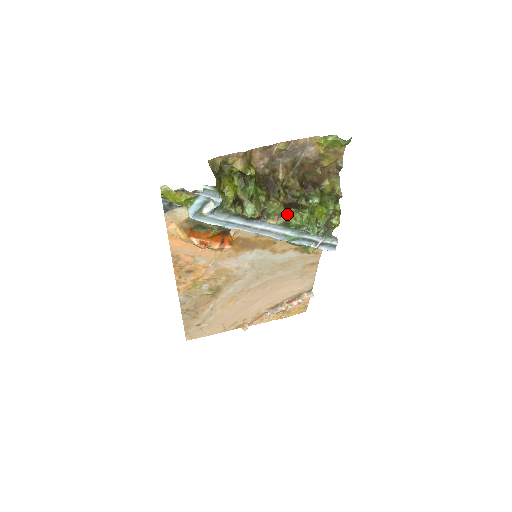
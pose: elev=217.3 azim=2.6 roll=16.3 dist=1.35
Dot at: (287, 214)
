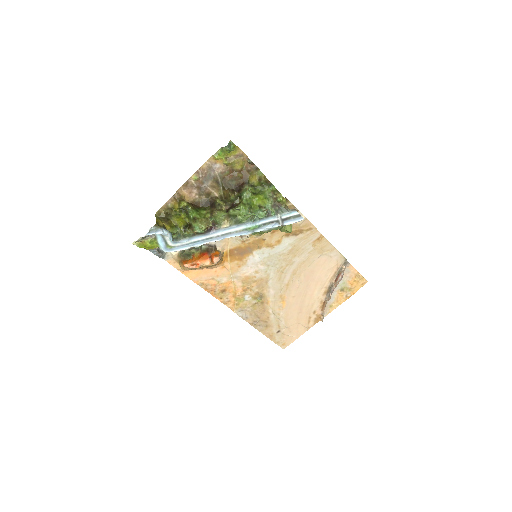
Dot at: (232, 215)
